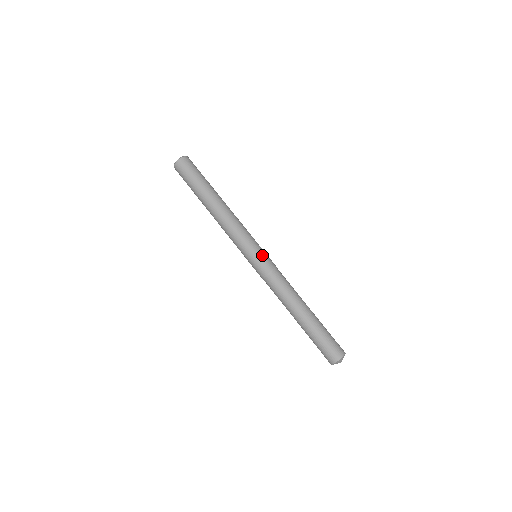
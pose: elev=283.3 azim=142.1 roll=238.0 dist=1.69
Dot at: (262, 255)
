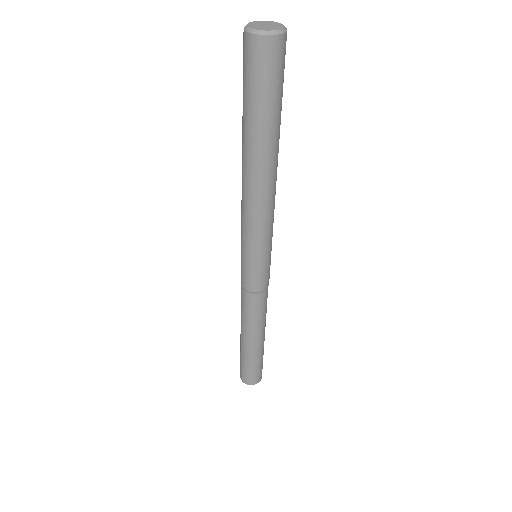
Dot at: (266, 269)
